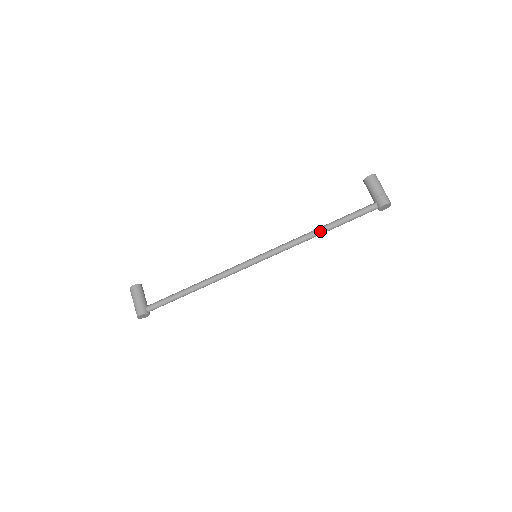
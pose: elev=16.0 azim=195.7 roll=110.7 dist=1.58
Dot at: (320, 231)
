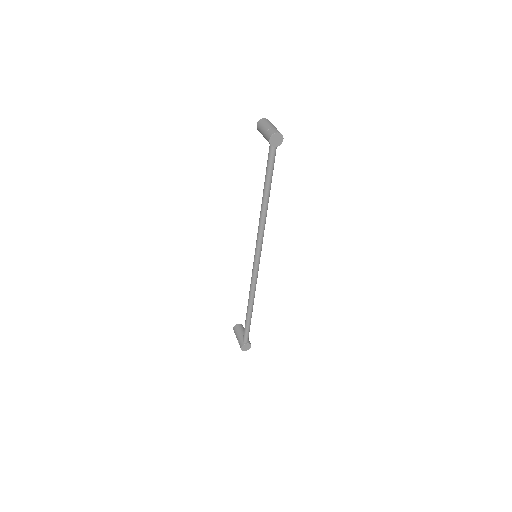
Dot at: (263, 203)
